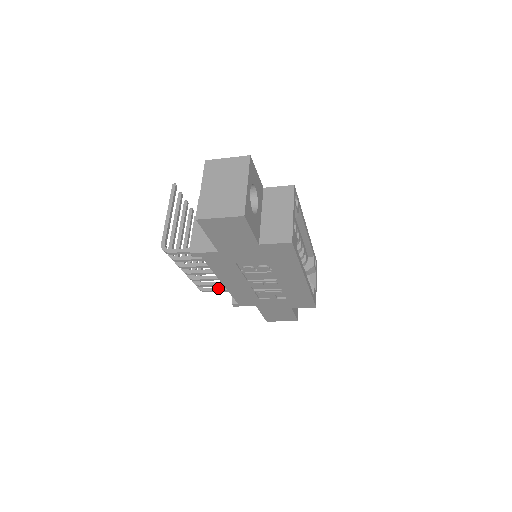
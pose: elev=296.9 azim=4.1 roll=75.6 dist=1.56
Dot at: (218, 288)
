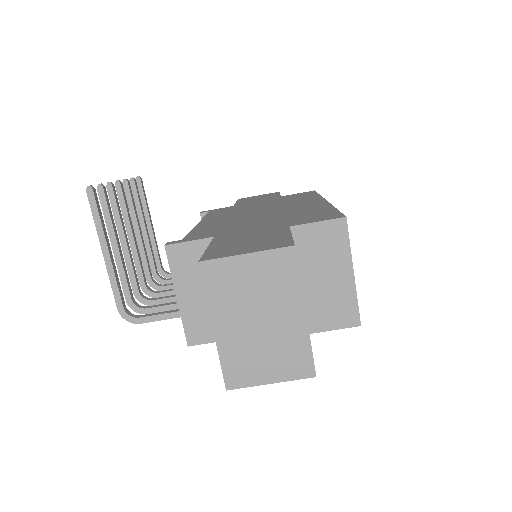
Dot at: occluded
